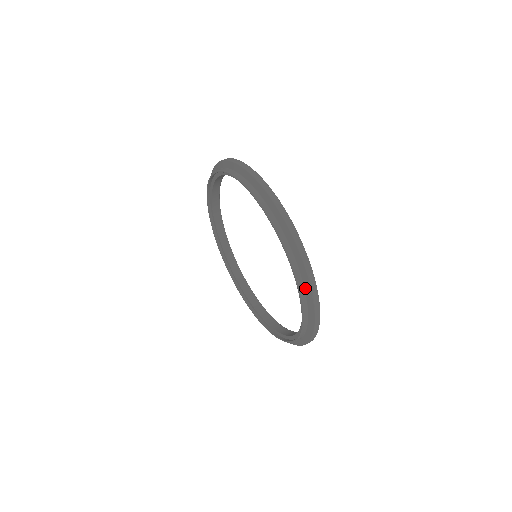
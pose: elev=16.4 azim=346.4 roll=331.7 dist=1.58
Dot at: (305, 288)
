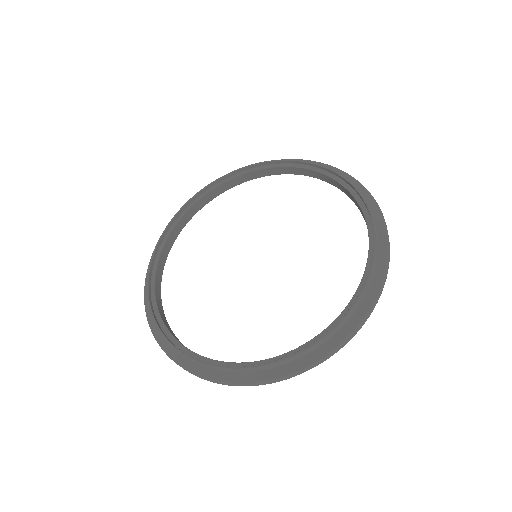
Dot at: (353, 317)
